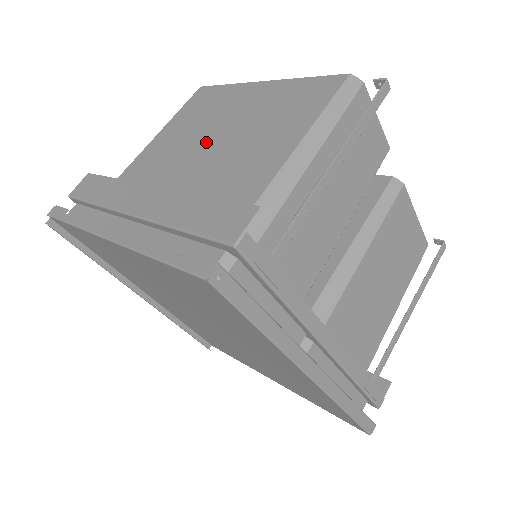
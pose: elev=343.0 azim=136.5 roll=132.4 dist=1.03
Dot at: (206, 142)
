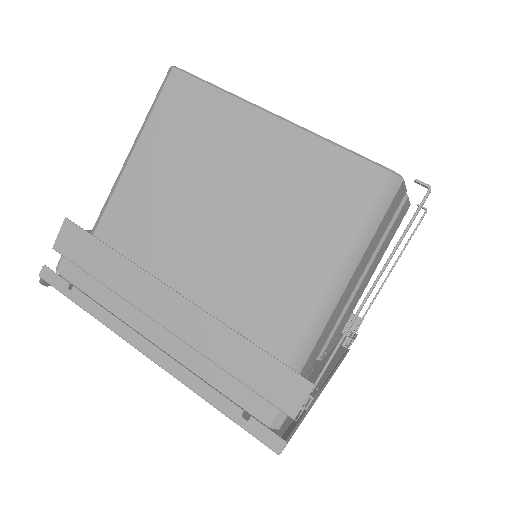
Dot at: (214, 208)
